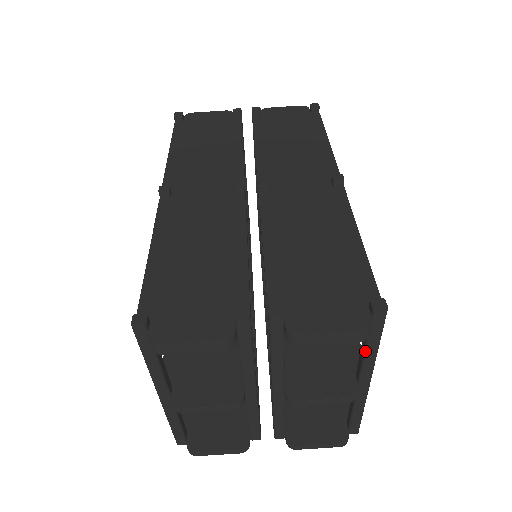
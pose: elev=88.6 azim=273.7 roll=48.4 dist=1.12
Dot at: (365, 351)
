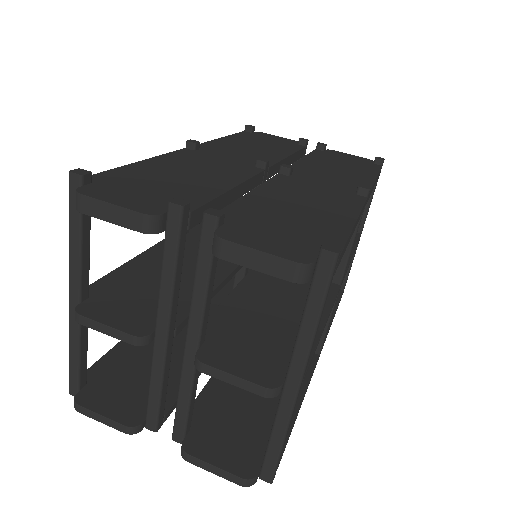
Dot at: (301, 321)
